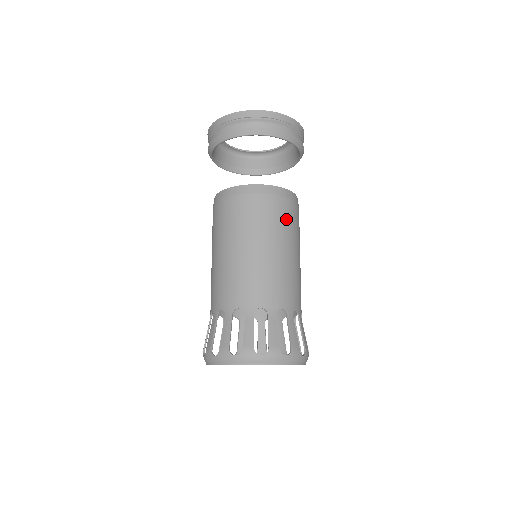
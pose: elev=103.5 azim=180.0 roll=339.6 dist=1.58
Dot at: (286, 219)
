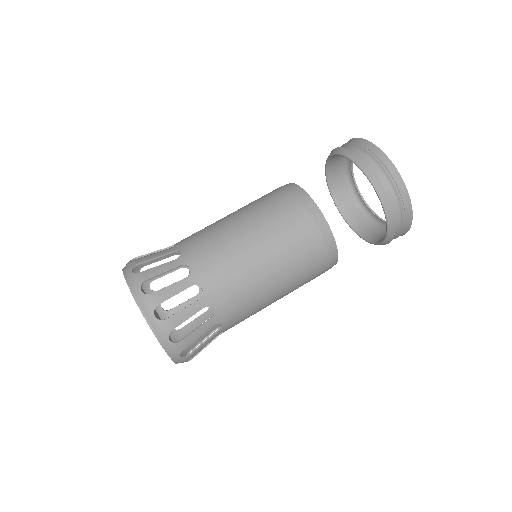
Dot at: (306, 264)
